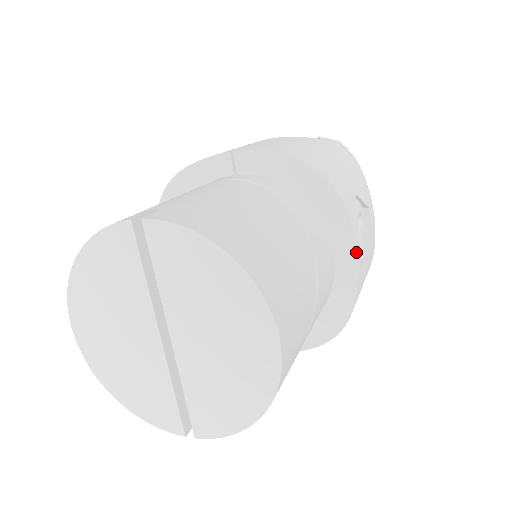
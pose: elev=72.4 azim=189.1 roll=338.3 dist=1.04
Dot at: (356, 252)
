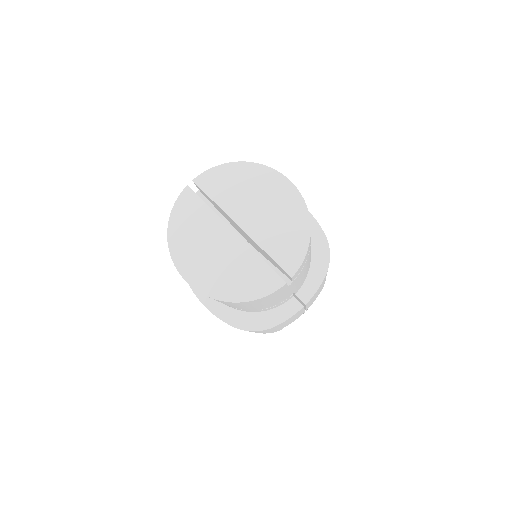
Dot at: occluded
